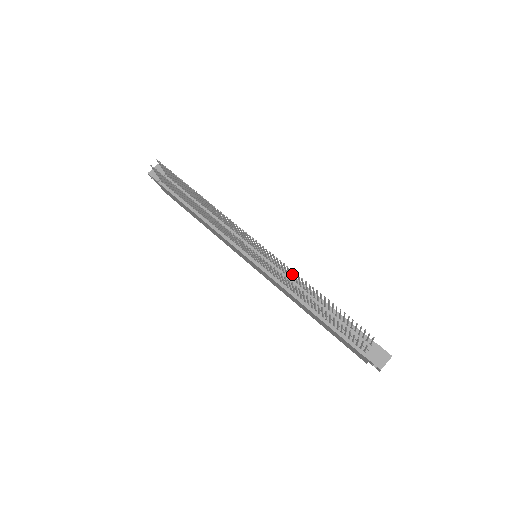
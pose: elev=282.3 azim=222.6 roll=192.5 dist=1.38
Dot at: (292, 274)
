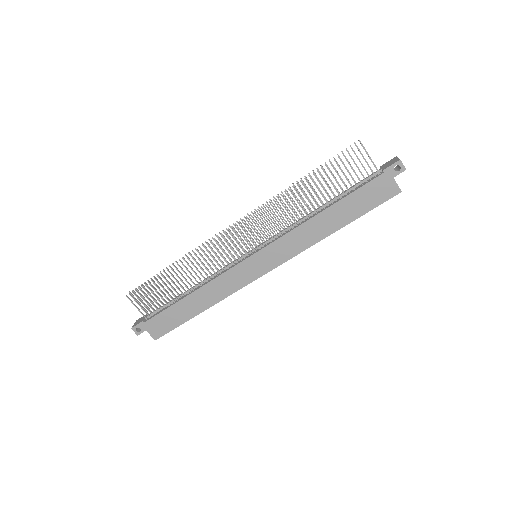
Dot at: (282, 208)
